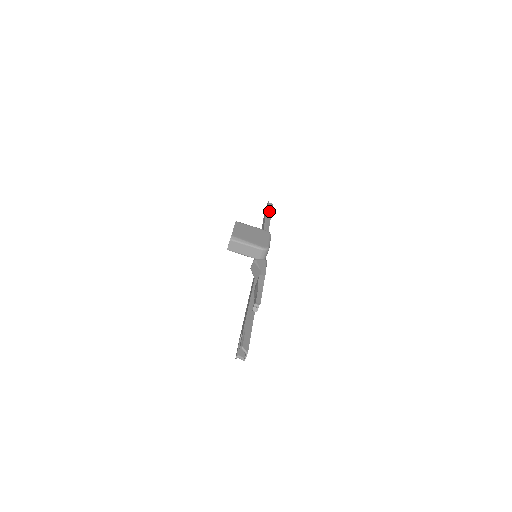
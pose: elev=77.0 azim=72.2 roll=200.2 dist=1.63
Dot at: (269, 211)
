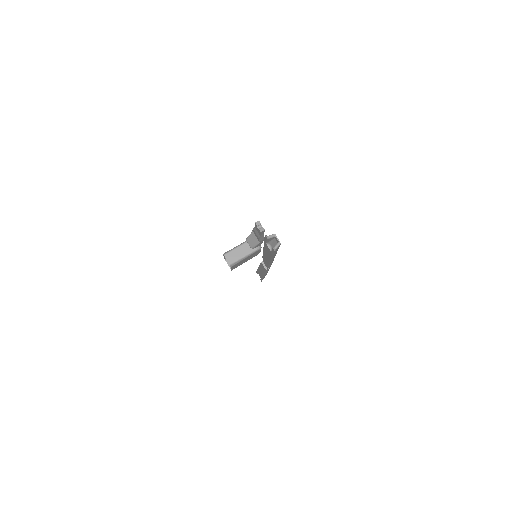
Dot at: occluded
